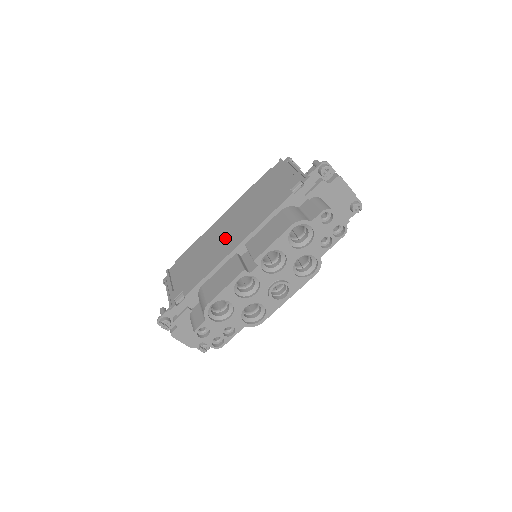
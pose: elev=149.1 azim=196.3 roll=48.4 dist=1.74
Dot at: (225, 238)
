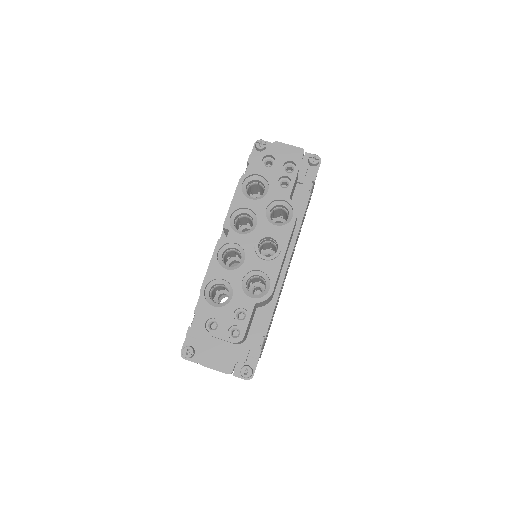
Dot at: occluded
